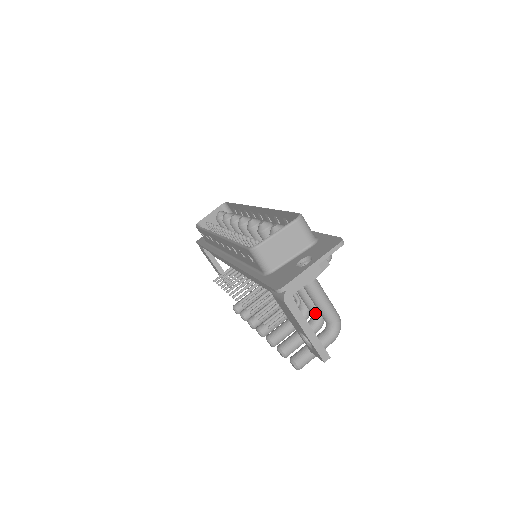
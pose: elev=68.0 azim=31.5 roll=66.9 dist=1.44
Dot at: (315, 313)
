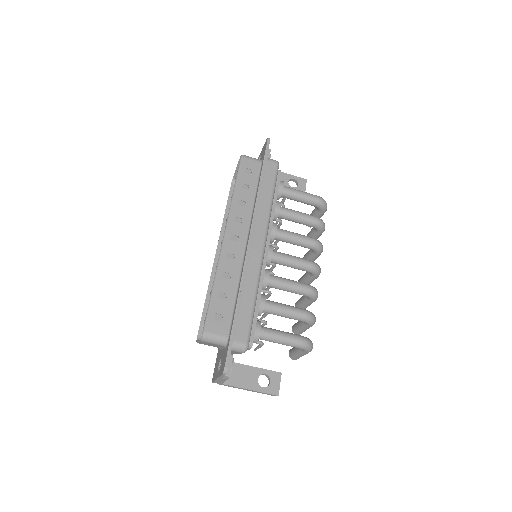
Dot at: (300, 320)
